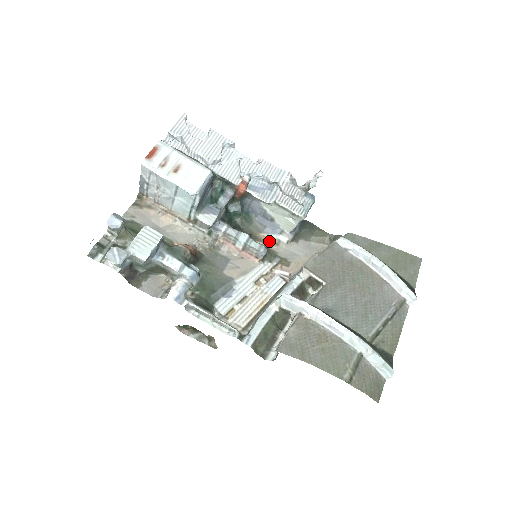
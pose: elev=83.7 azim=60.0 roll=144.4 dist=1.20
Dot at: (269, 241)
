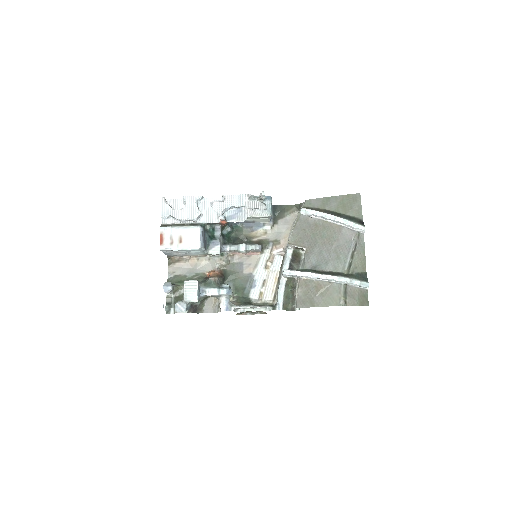
Dot at: (259, 235)
